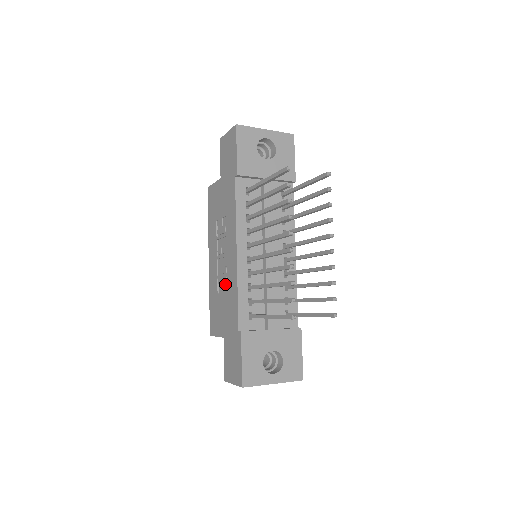
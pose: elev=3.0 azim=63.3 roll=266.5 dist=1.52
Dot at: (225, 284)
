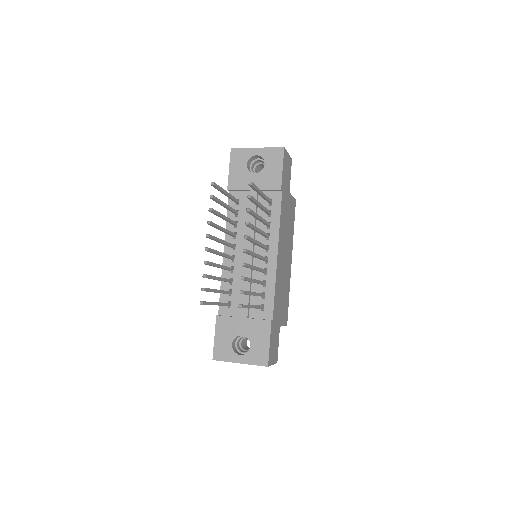
Dot at: occluded
